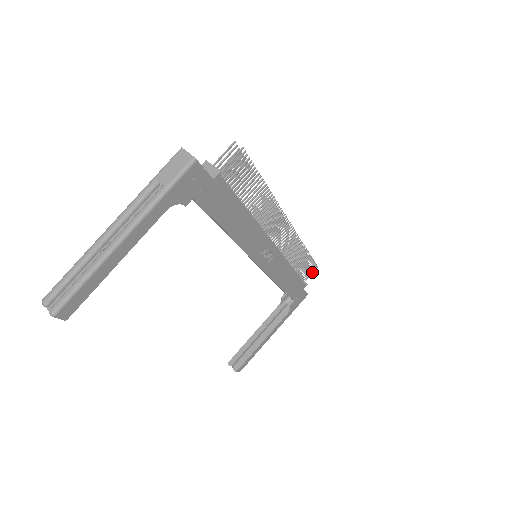
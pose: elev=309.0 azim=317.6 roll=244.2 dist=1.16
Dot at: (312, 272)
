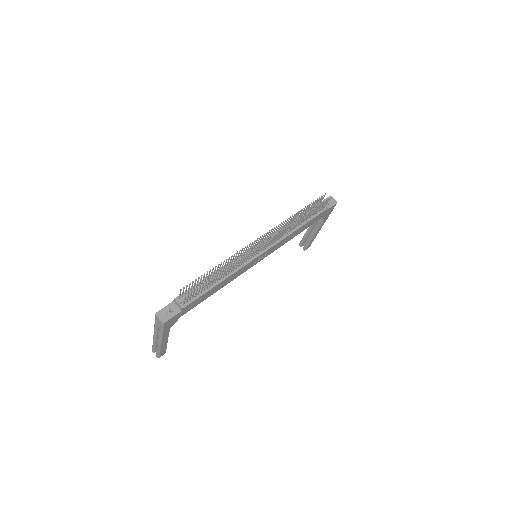
Dot at: (327, 202)
